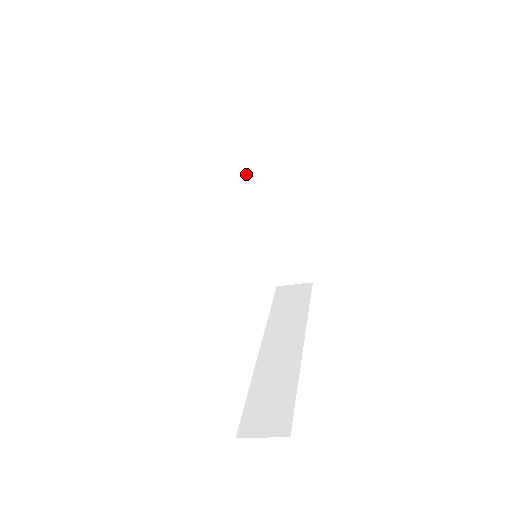
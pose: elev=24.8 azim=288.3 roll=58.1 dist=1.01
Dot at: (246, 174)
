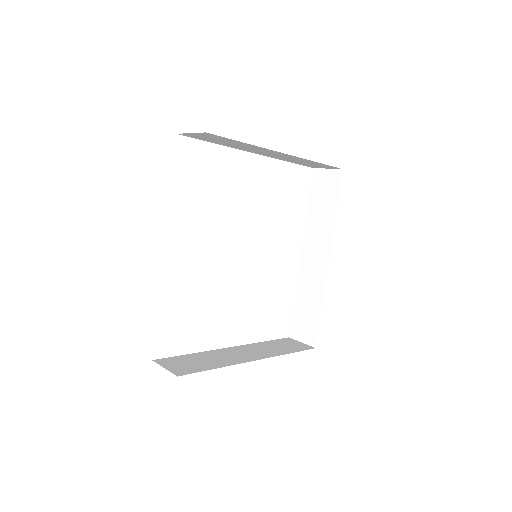
Dot at: occluded
